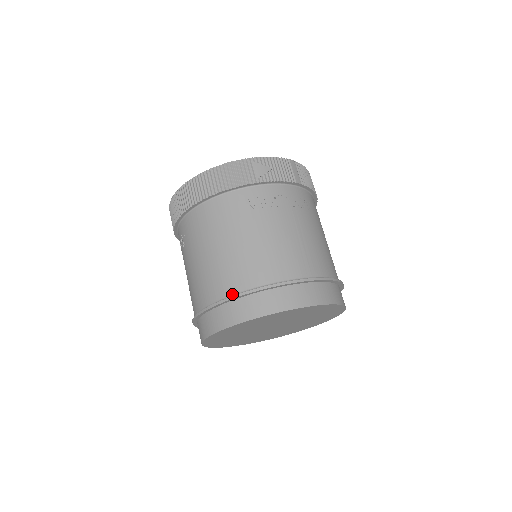
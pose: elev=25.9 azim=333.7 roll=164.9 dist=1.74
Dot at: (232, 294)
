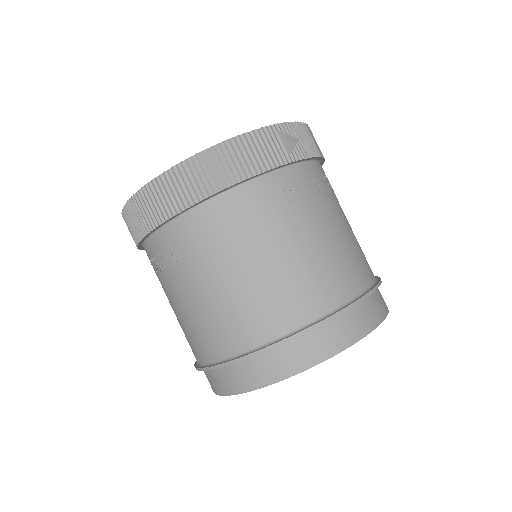
Dot at: (290, 330)
